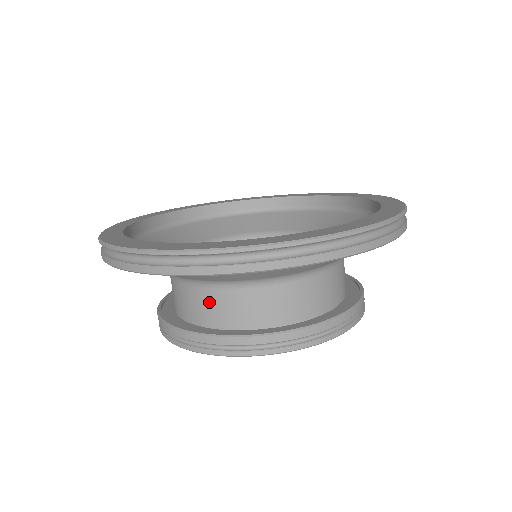
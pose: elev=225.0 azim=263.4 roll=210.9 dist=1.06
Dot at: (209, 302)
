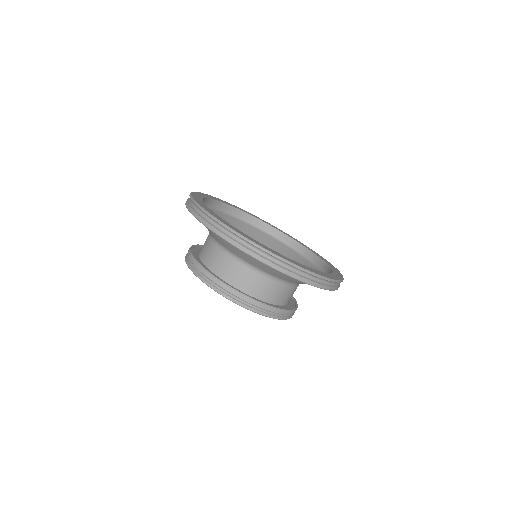
Dot at: (221, 260)
